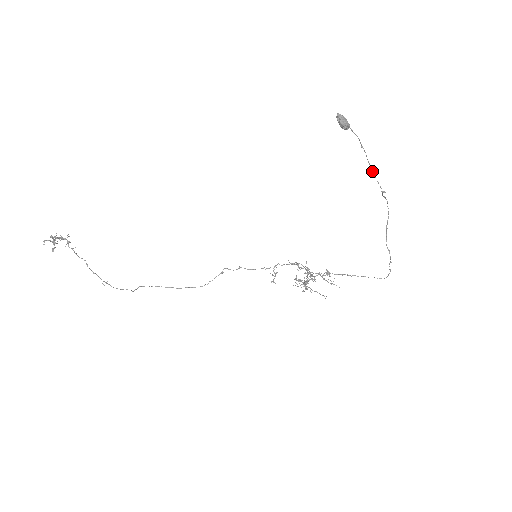
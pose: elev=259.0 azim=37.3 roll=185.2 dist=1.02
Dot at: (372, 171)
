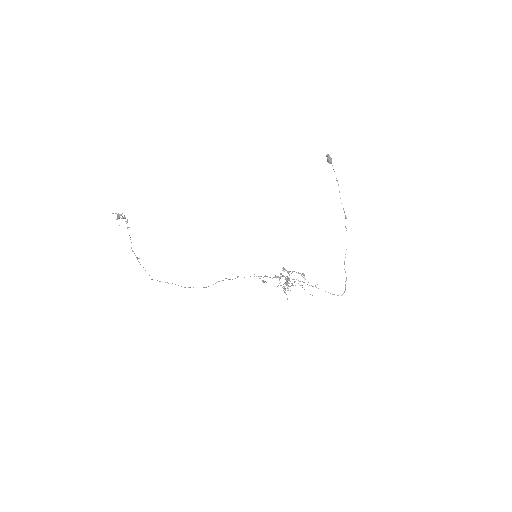
Dot at: occluded
